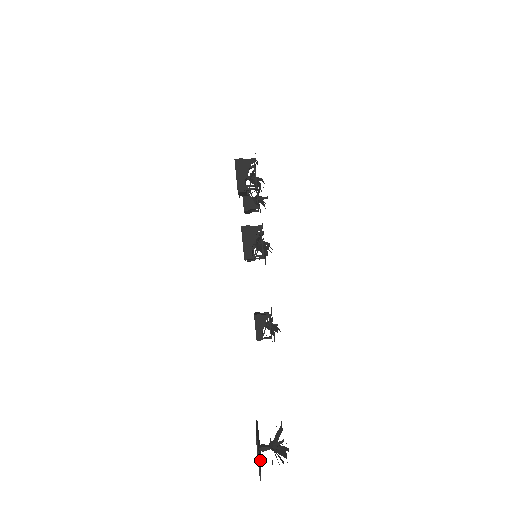
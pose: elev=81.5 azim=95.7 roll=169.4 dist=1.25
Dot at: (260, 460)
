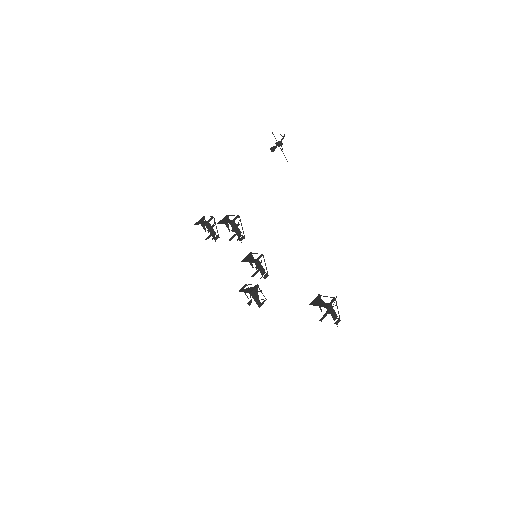
Dot at: occluded
